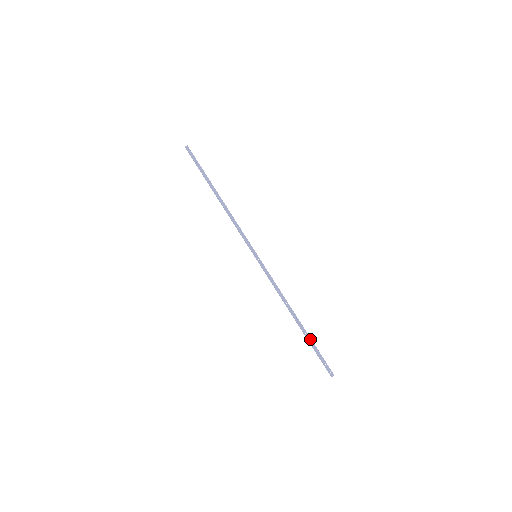
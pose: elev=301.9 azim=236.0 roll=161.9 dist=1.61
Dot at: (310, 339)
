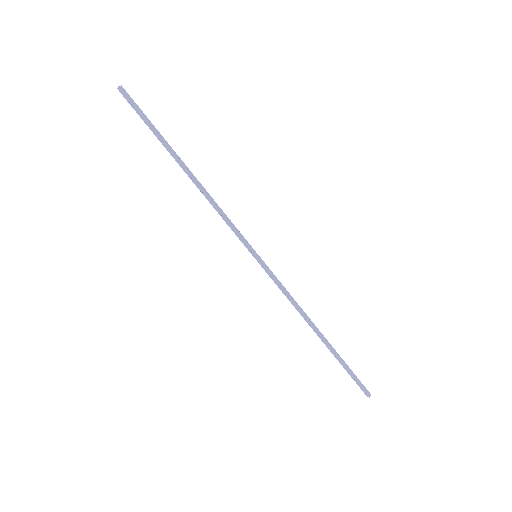
Dot at: (339, 356)
